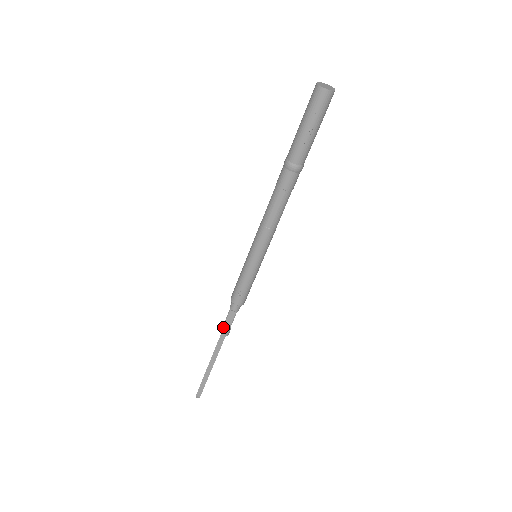
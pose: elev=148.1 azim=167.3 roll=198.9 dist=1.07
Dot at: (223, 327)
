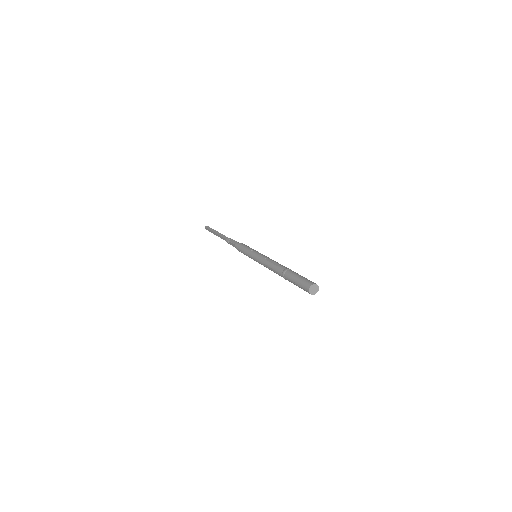
Dot at: (229, 241)
